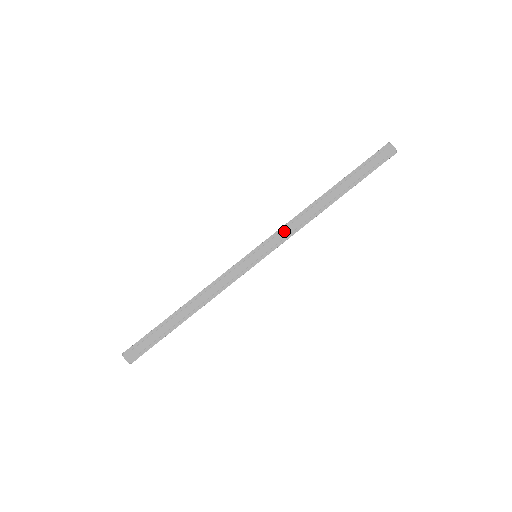
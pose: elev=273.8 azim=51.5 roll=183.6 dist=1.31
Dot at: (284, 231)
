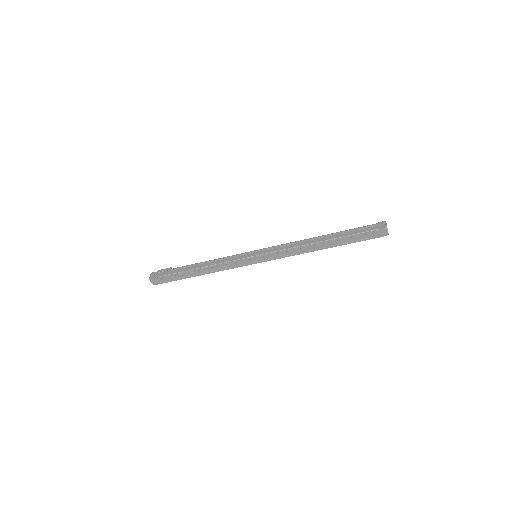
Dot at: (281, 253)
